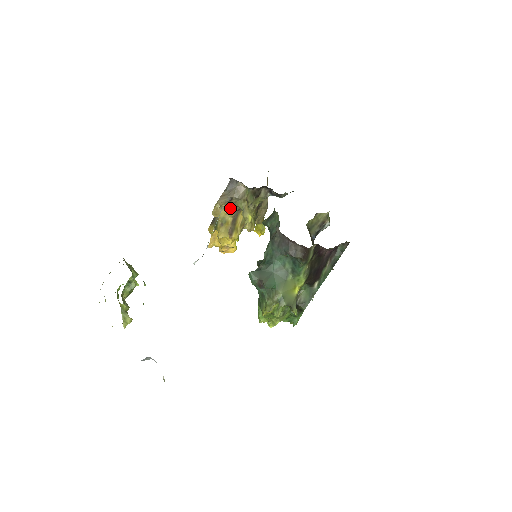
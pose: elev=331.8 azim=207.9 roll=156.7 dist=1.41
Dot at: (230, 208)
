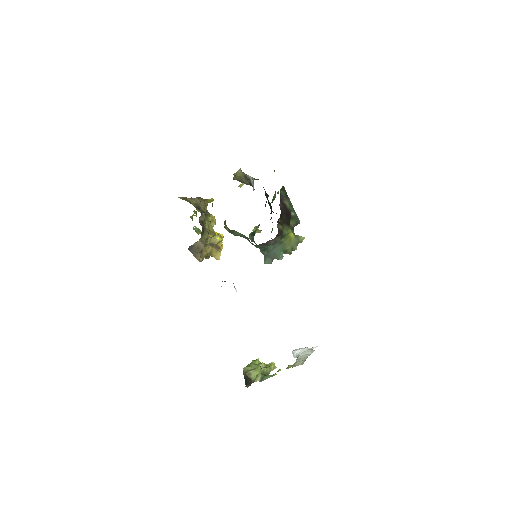
Dot at: (204, 249)
